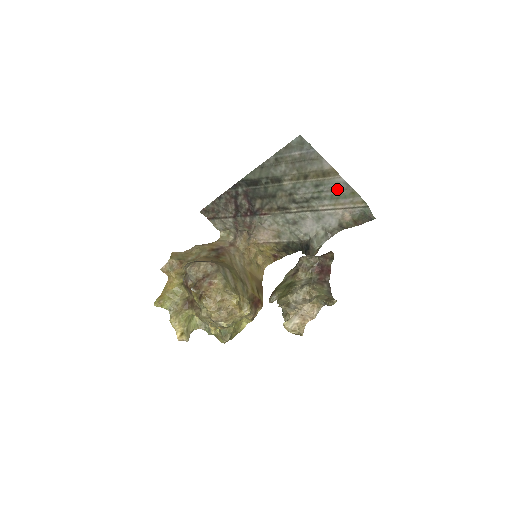
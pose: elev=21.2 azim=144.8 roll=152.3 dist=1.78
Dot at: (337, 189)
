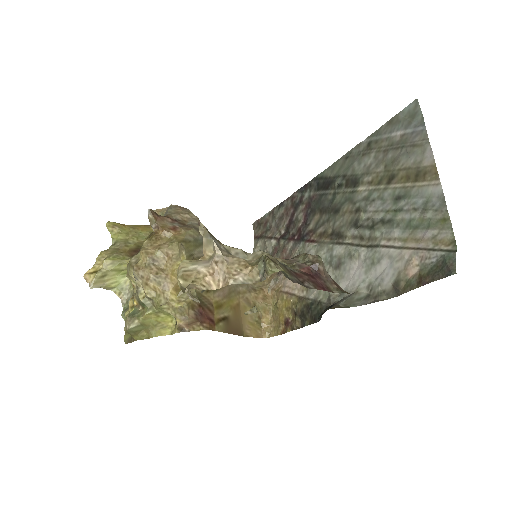
Dot at: (423, 209)
